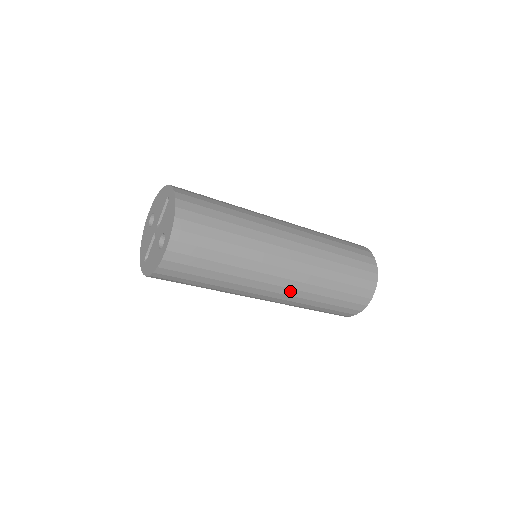
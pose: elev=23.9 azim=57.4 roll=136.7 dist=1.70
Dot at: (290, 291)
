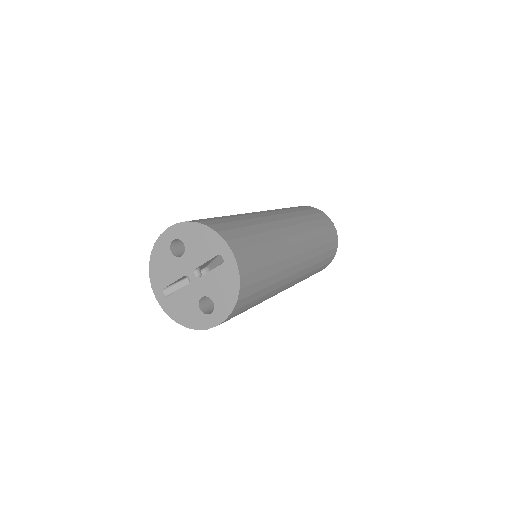
Dot at: occluded
